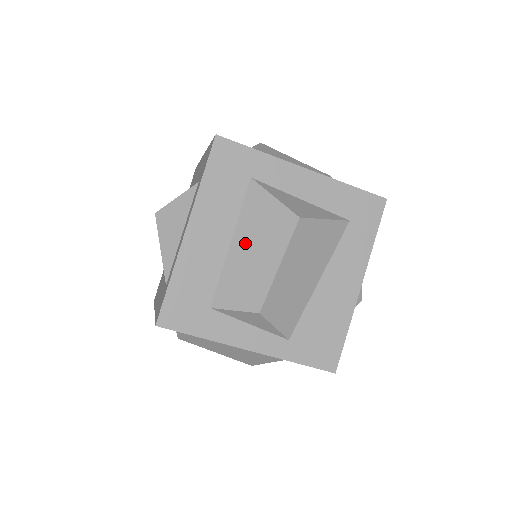
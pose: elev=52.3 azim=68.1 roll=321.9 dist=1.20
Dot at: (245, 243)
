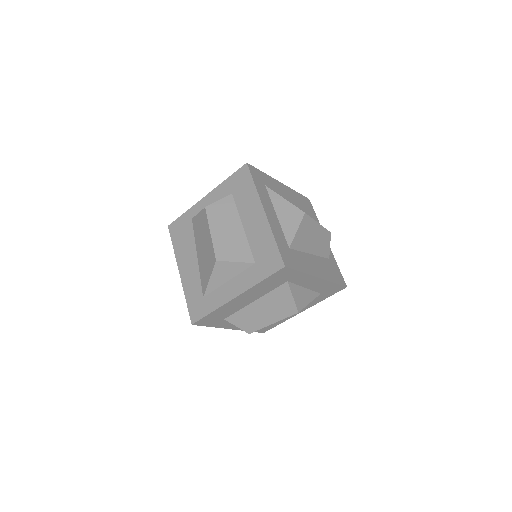
Dot at: (262, 306)
